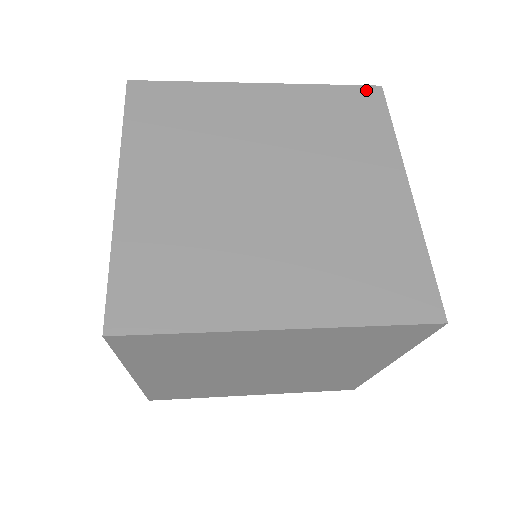
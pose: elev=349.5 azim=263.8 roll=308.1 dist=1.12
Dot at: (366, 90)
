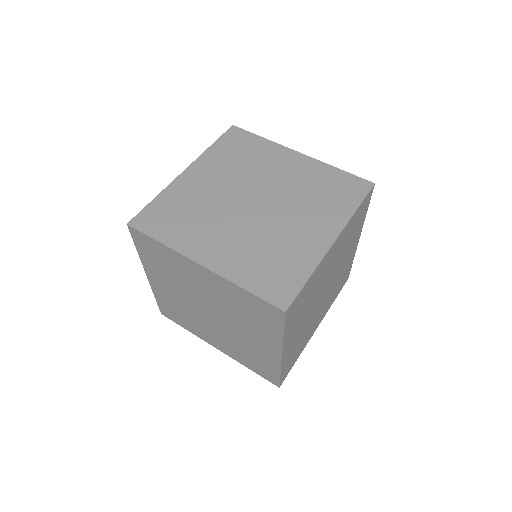
Dot at: (362, 181)
